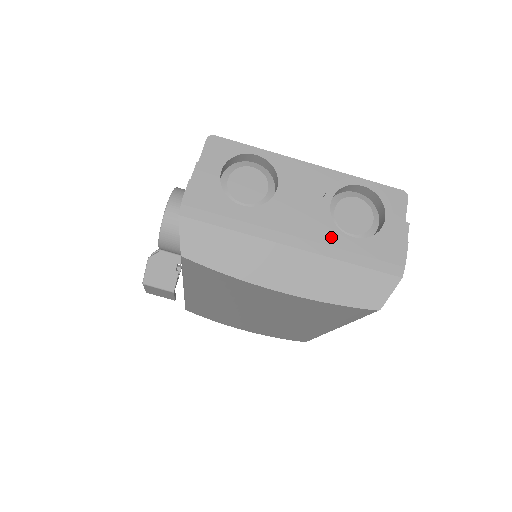
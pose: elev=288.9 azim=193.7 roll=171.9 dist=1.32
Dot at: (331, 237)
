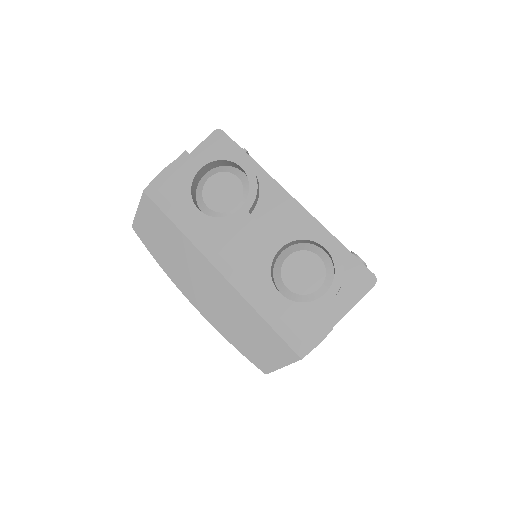
Dot at: (258, 281)
